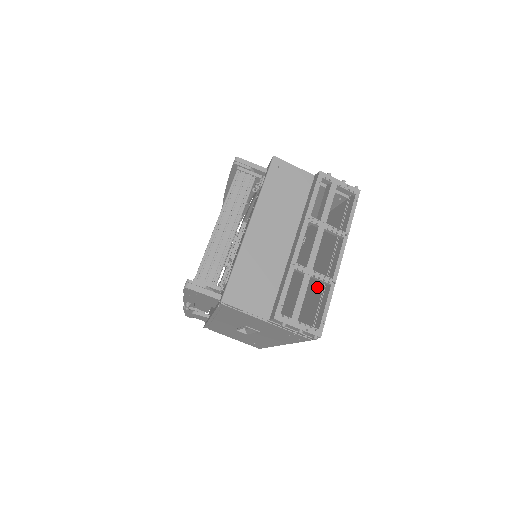
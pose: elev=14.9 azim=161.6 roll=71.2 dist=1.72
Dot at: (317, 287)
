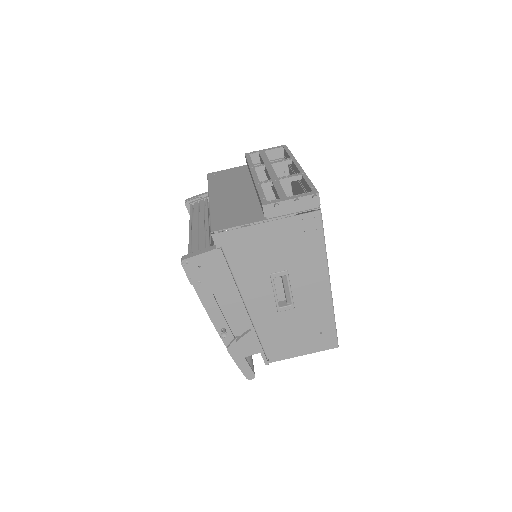
Dot at: occluded
